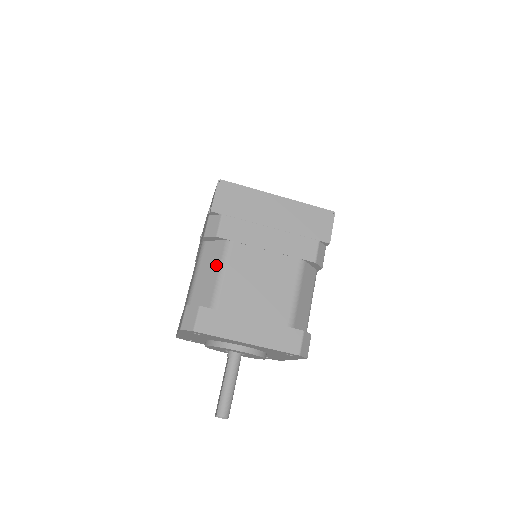
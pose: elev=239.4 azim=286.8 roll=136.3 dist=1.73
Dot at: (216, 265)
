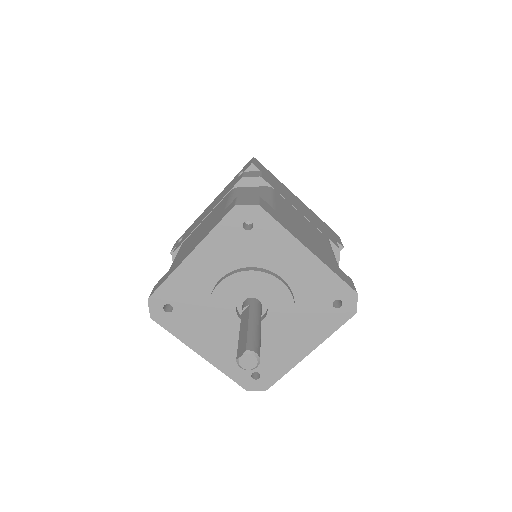
Dot at: (261, 193)
